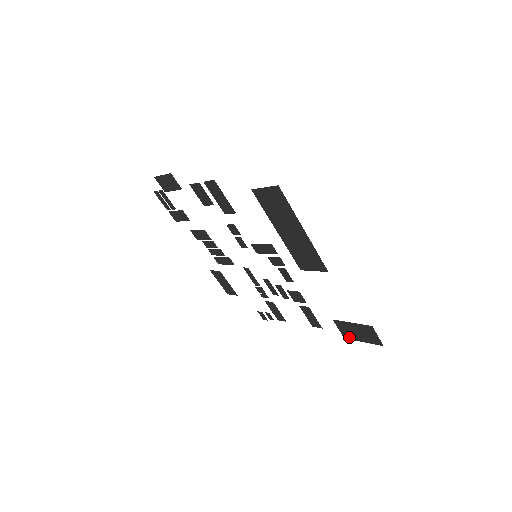
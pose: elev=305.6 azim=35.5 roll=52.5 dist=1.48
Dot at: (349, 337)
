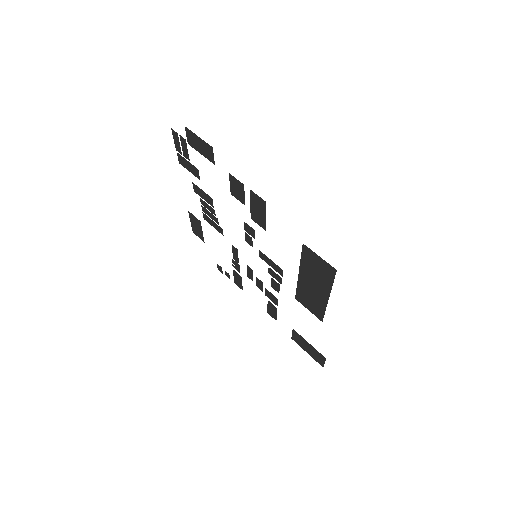
Dot at: (297, 342)
